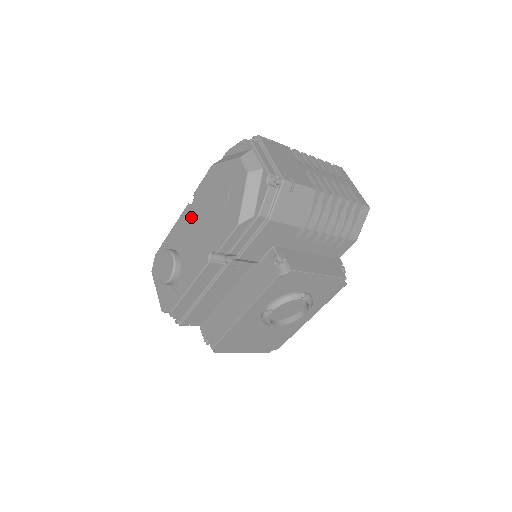
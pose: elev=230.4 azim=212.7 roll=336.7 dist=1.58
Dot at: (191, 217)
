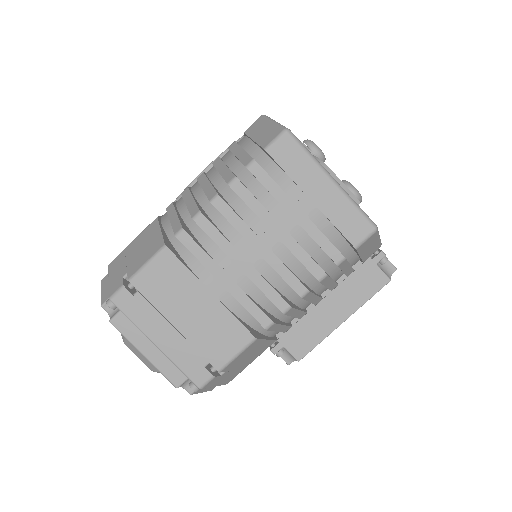
Dot at: occluded
